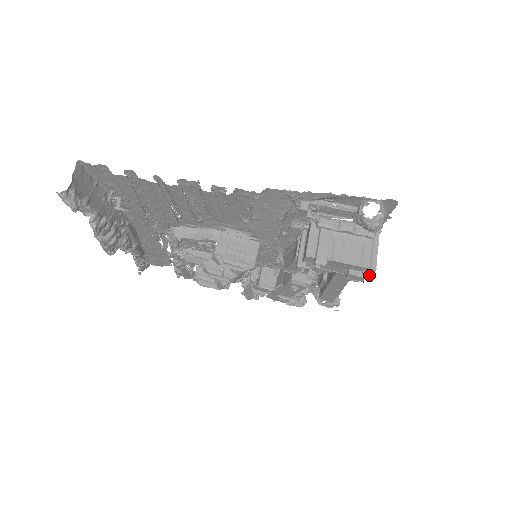
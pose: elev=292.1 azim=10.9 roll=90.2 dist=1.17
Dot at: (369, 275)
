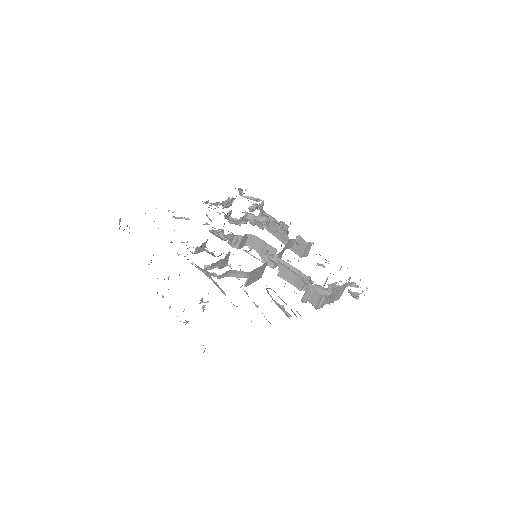
Dot at: occluded
